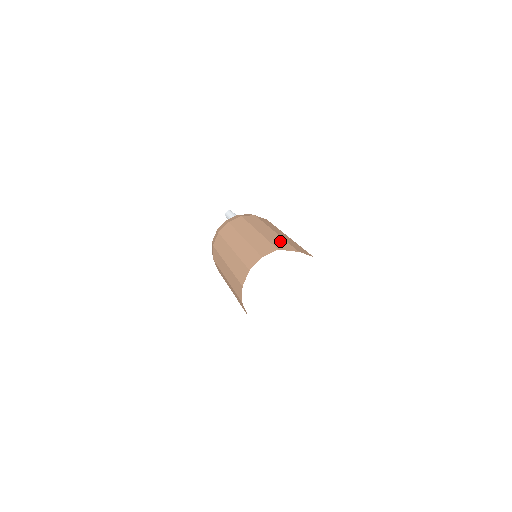
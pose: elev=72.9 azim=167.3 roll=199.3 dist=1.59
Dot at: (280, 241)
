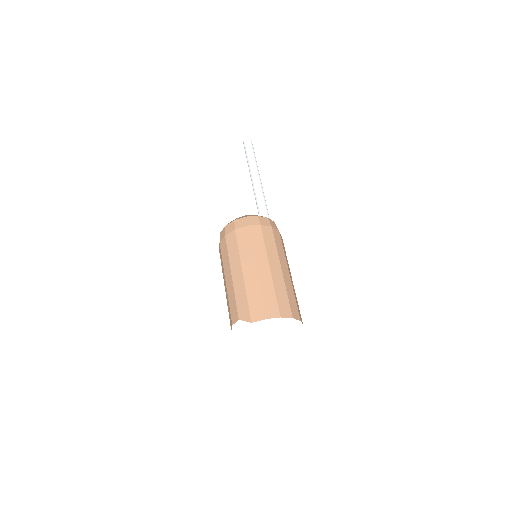
Dot at: (243, 299)
